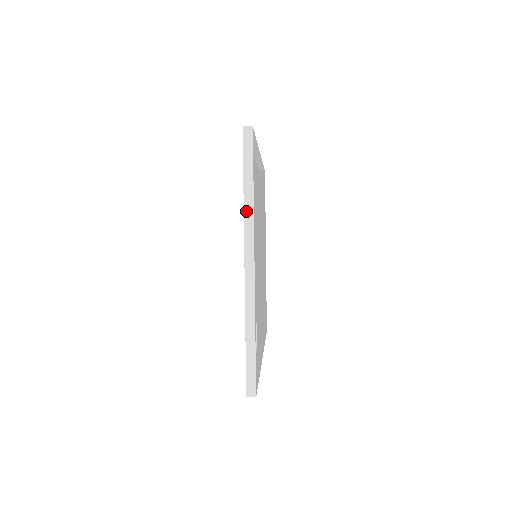
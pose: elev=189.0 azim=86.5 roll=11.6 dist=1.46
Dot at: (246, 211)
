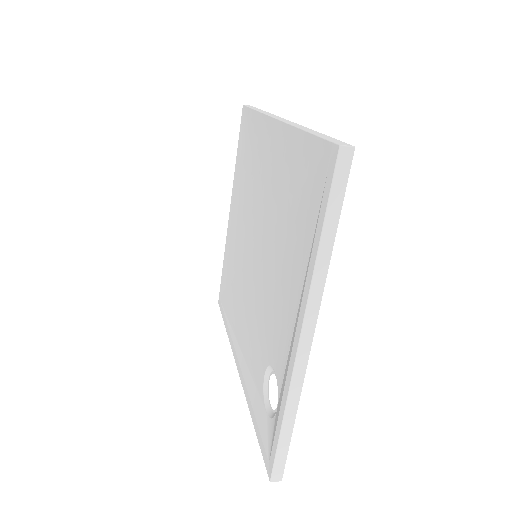
Dot at: (317, 273)
